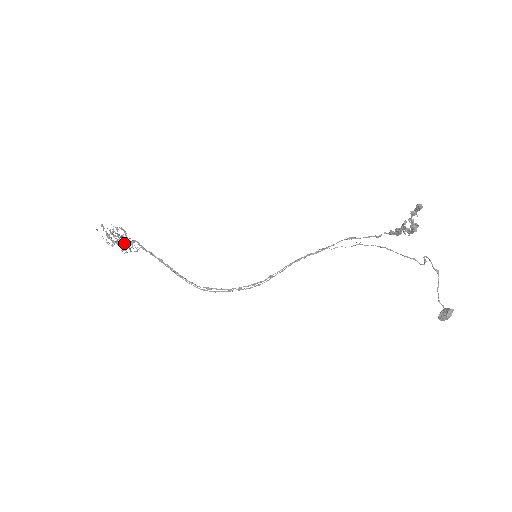
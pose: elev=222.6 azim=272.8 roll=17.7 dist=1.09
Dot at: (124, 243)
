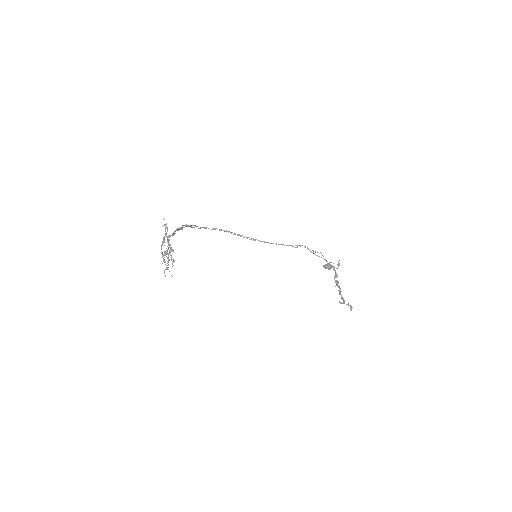
Dot at: (163, 239)
